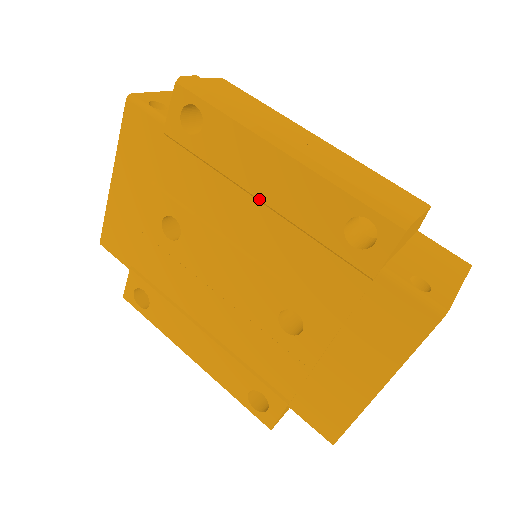
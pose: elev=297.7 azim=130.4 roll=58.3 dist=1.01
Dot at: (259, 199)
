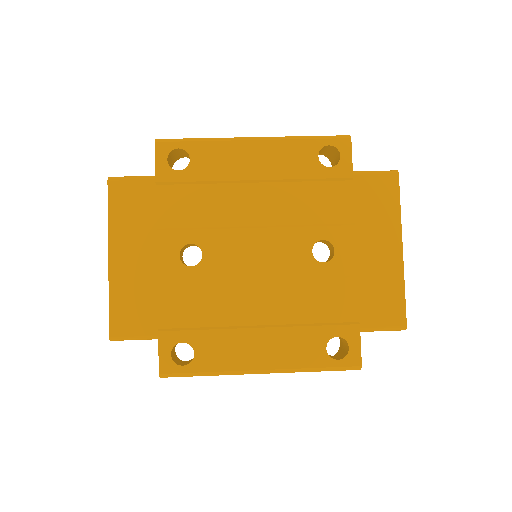
Dot at: (256, 180)
